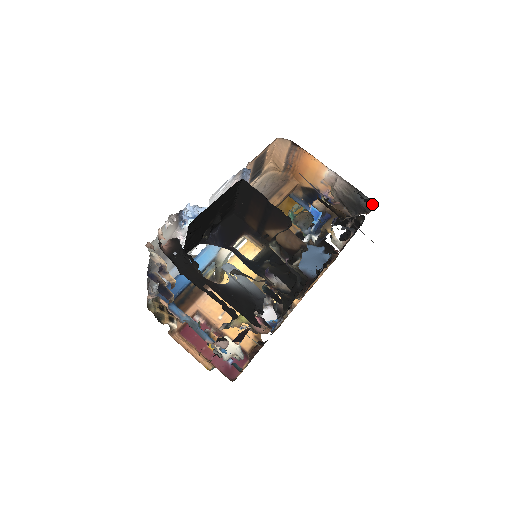
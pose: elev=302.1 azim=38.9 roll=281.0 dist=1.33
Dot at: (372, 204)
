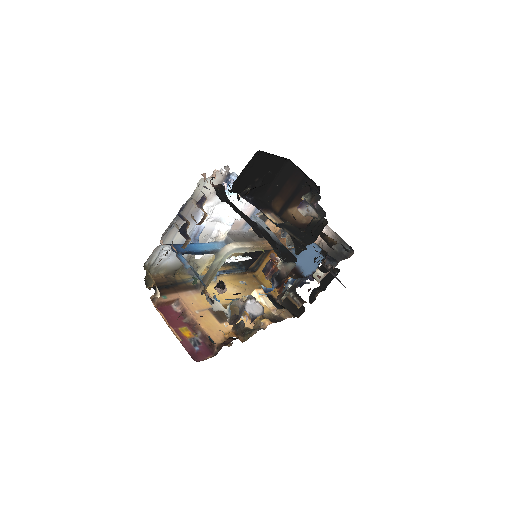
Dot at: (351, 253)
